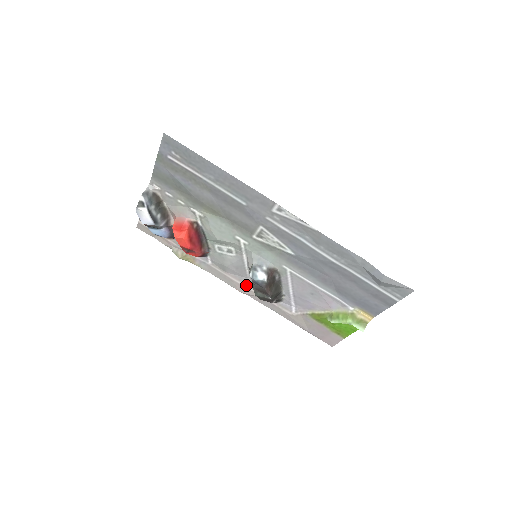
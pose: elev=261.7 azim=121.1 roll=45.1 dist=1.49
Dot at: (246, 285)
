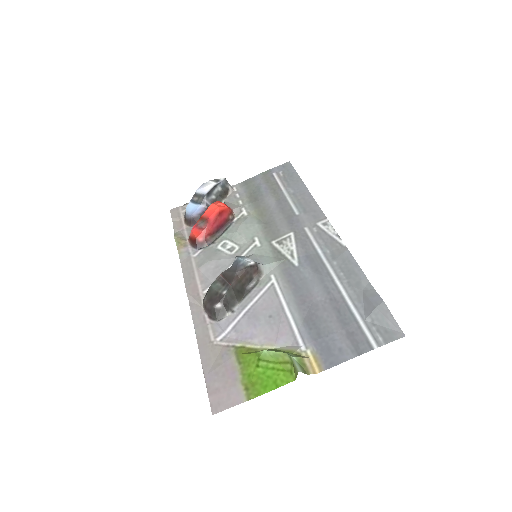
Dot at: (202, 289)
